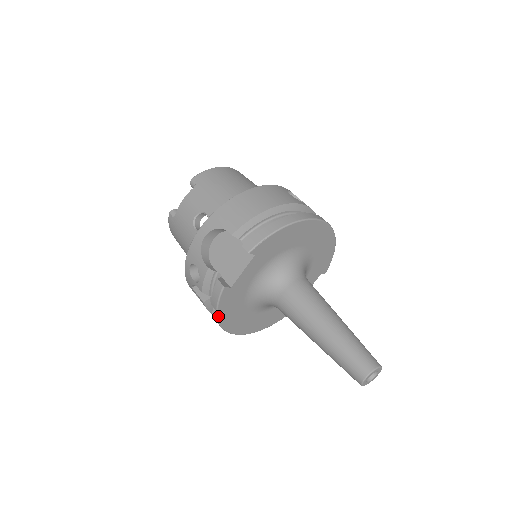
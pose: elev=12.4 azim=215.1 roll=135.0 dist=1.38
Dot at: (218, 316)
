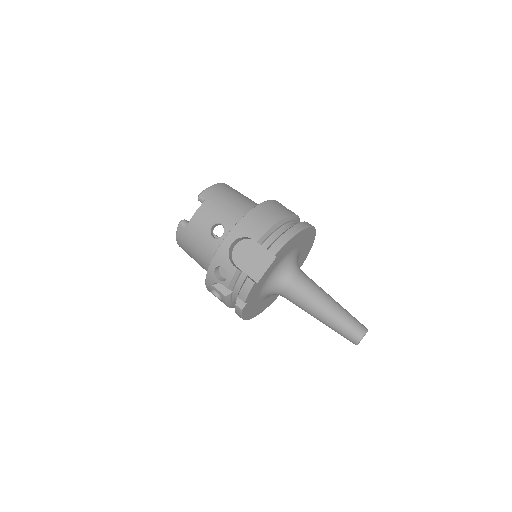
Dot at: (242, 306)
